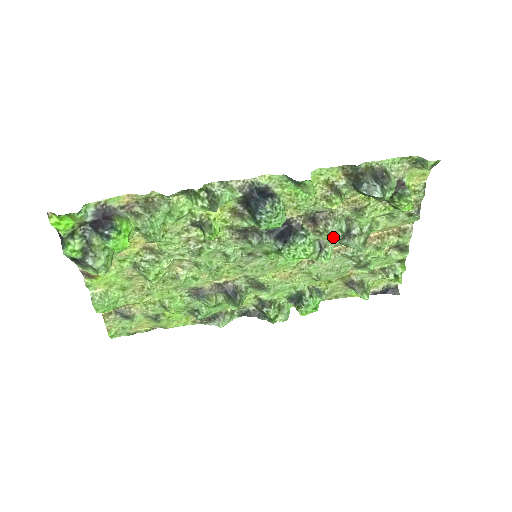
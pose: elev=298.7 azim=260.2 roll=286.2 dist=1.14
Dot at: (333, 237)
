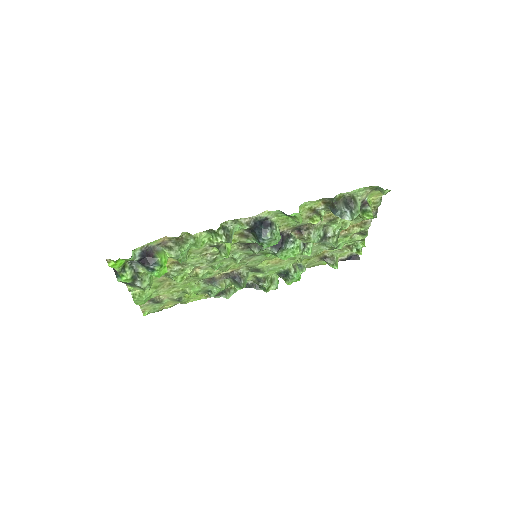
Dot at: (314, 242)
